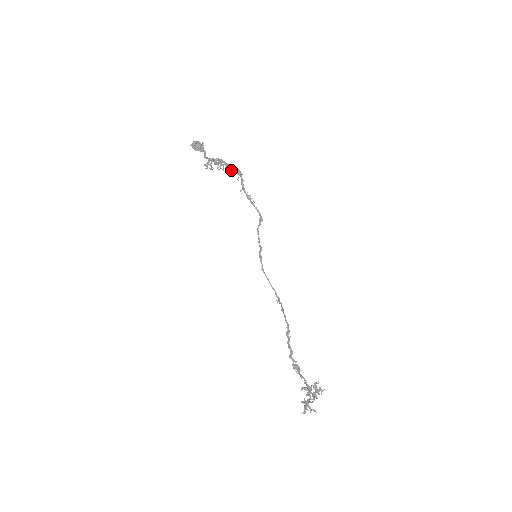
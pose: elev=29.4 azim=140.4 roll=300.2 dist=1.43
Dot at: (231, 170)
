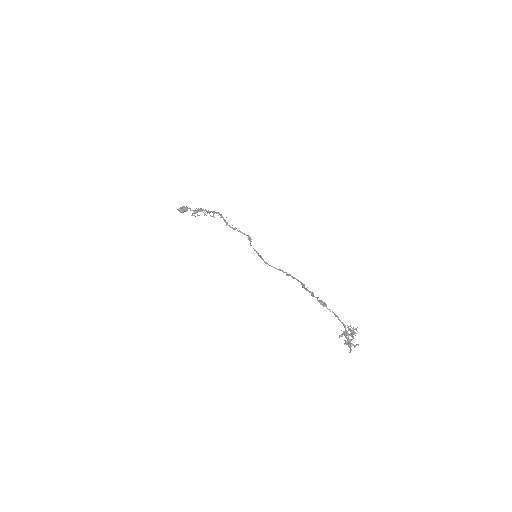
Dot at: (213, 214)
